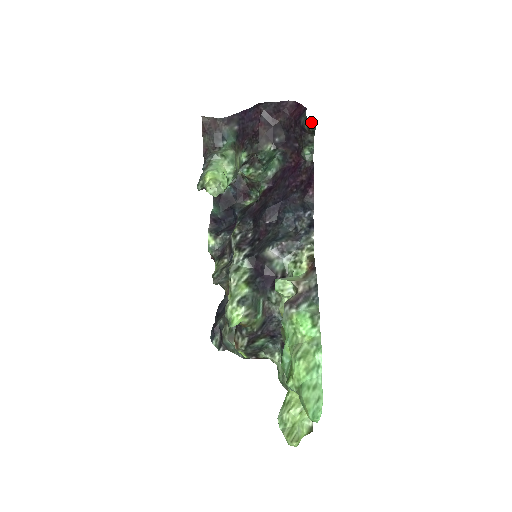
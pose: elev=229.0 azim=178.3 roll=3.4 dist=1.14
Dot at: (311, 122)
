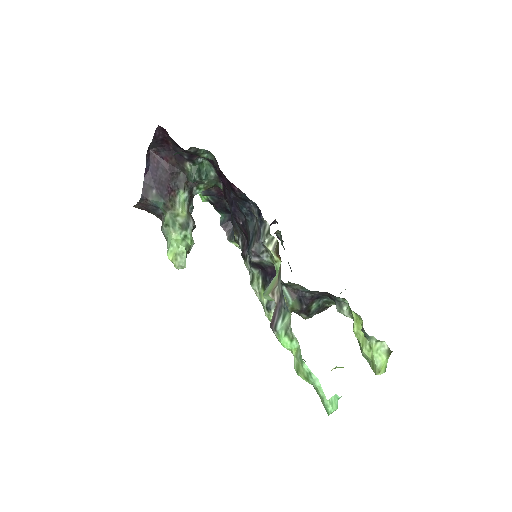
Dot at: occluded
